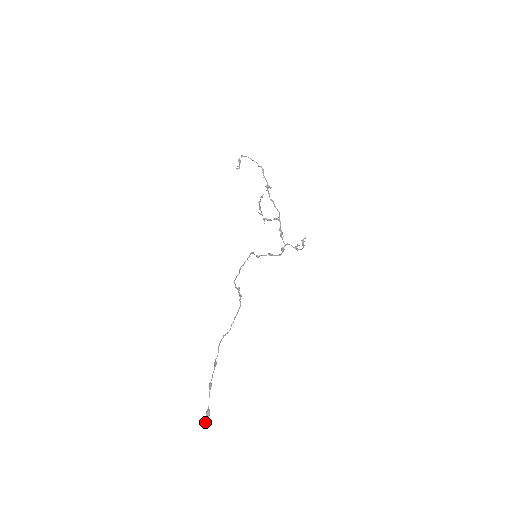
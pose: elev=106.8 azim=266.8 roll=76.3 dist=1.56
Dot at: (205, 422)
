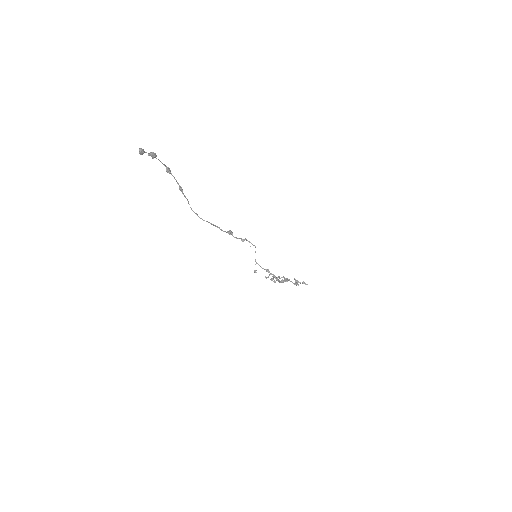
Dot at: (144, 151)
